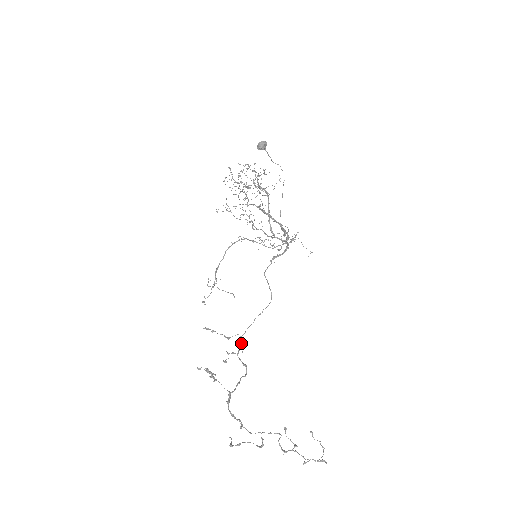
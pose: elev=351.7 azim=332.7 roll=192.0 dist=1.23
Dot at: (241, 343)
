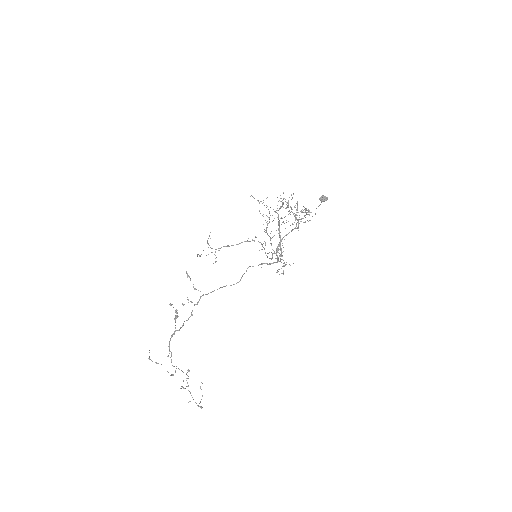
Dot at: (200, 298)
